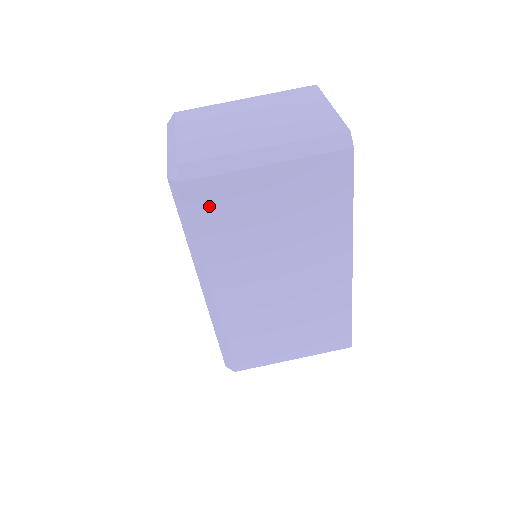
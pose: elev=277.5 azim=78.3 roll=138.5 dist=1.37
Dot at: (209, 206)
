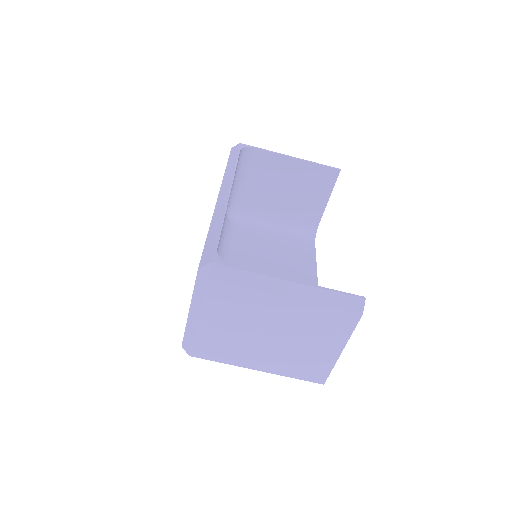
Dot at: occluded
